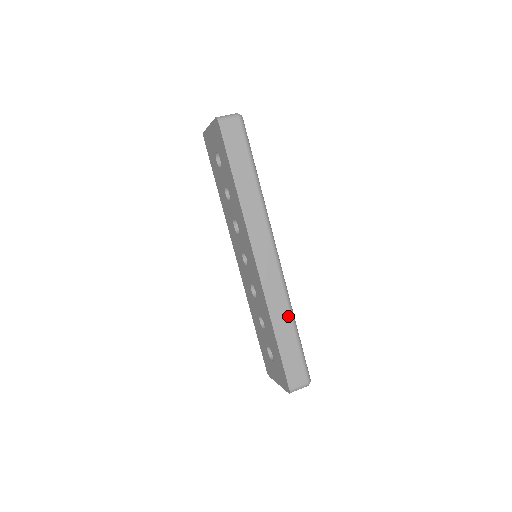
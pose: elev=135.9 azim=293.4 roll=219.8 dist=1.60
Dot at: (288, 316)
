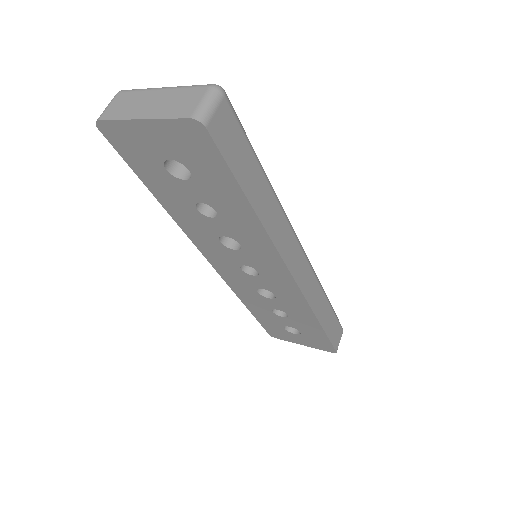
Dot at: (324, 298)
